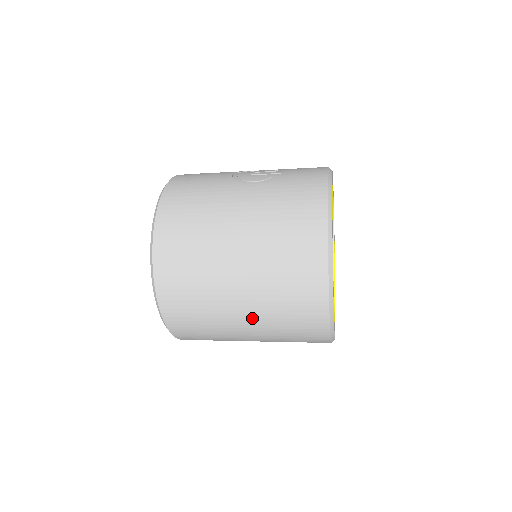
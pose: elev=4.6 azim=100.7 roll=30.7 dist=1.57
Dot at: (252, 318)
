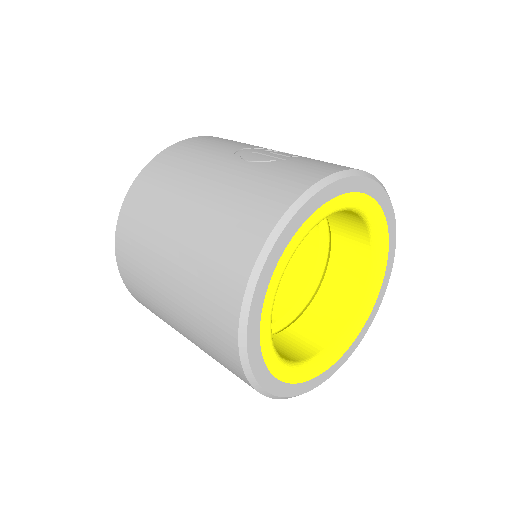
Dot at: (179, 319)
